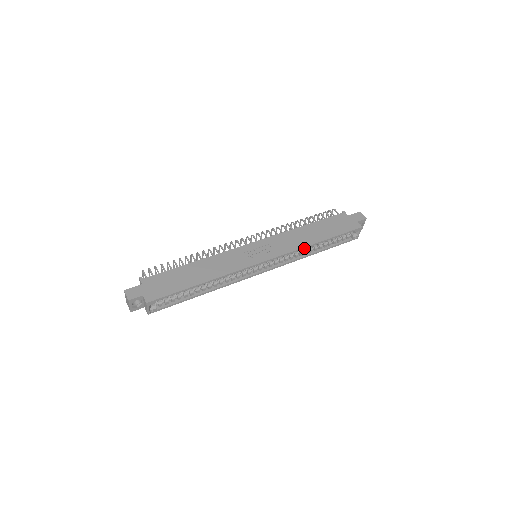
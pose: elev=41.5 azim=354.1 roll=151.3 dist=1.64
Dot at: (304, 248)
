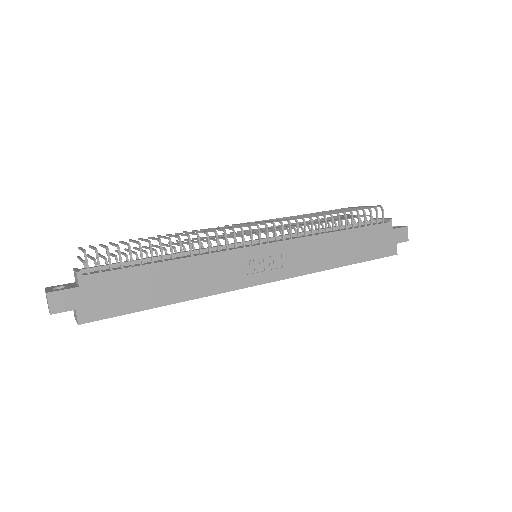
Dot at: (320, 270)
